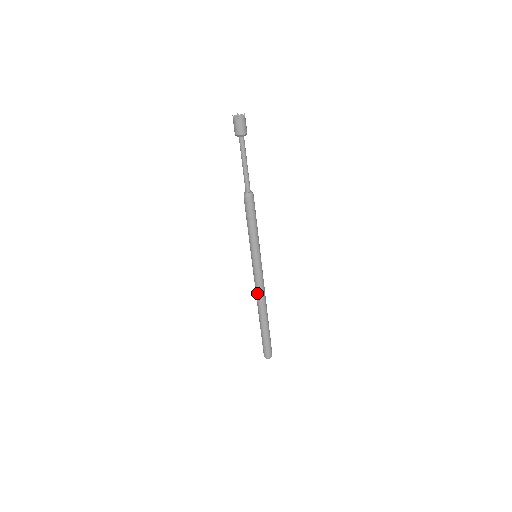
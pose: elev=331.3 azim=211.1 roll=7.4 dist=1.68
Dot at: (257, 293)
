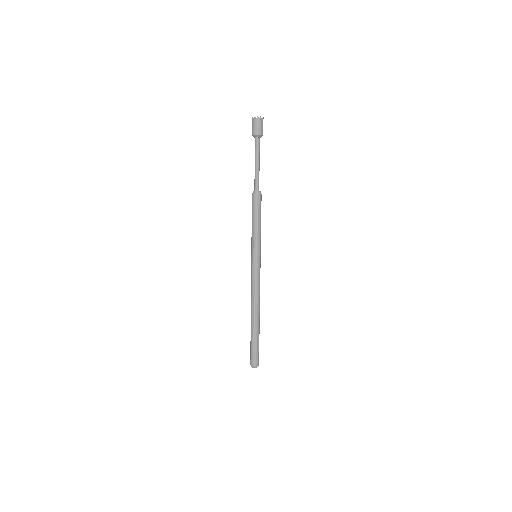
Dot at: (251, 294)
